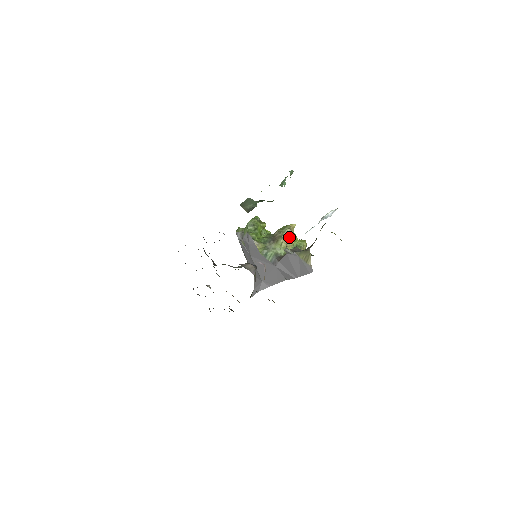
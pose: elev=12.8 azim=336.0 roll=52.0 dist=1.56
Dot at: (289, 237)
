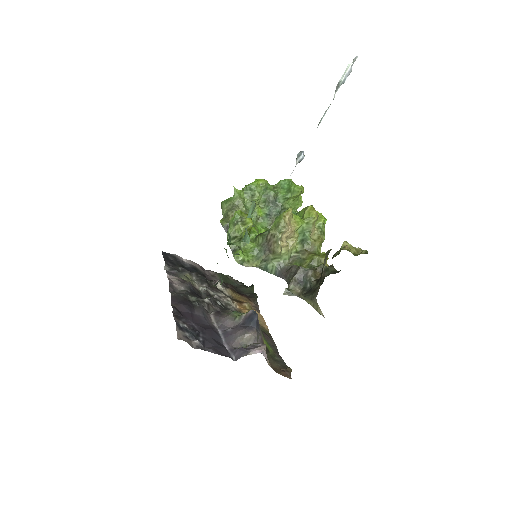
Dot at: (288, 235)
